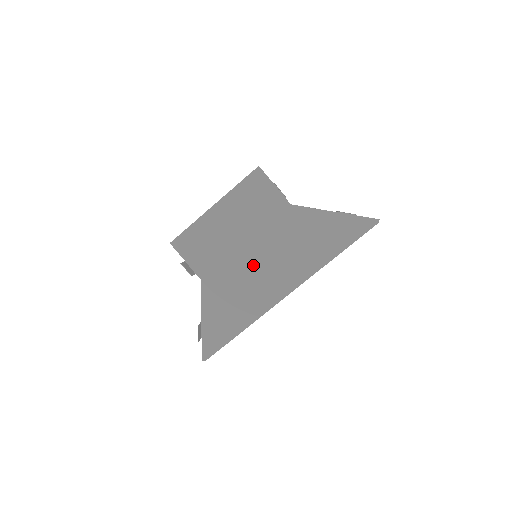
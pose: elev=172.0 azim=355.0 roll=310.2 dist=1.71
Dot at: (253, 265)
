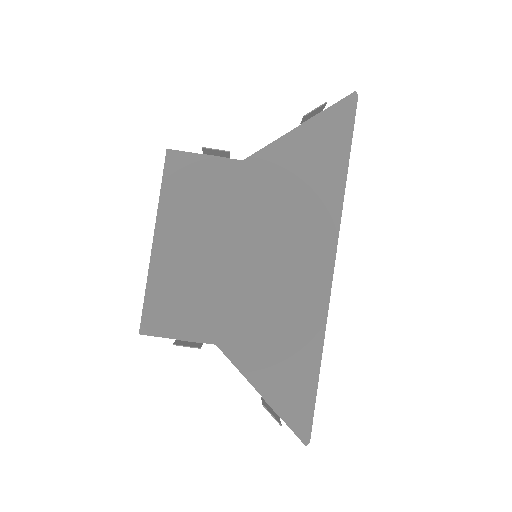
Dot at: (262, 270)
